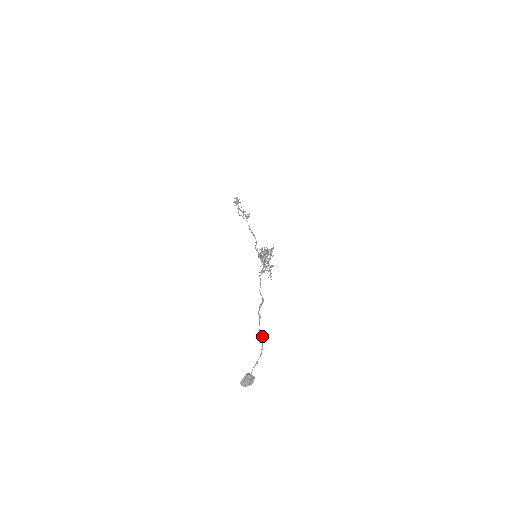
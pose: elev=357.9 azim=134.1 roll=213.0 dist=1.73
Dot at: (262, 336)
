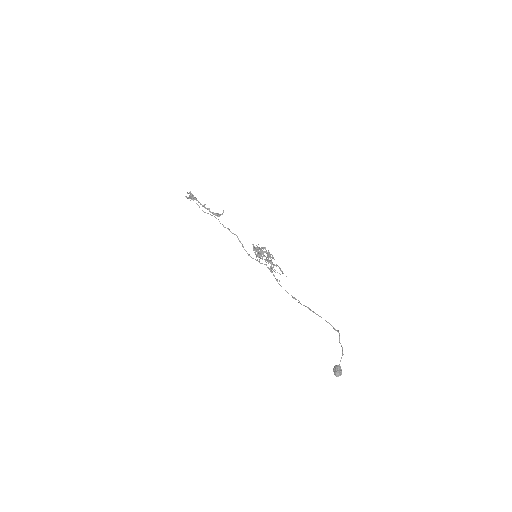
Dot at: (338, 331)
